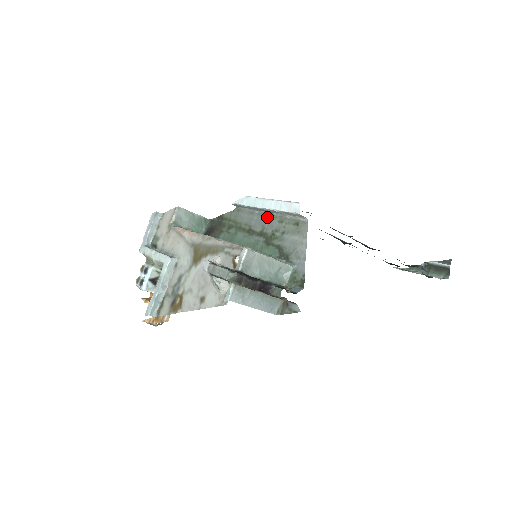
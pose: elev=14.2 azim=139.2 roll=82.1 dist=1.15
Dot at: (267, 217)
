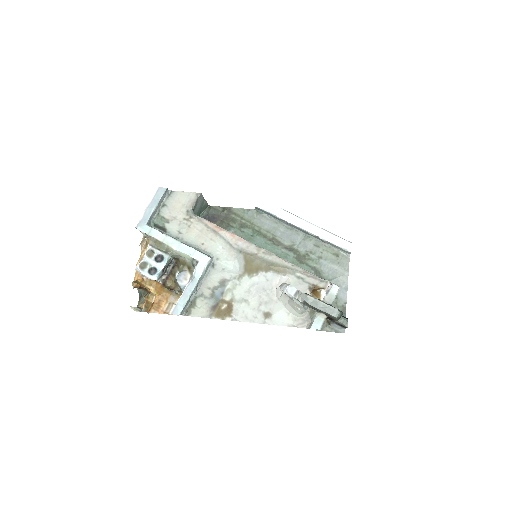
Dot at: (299, 235)
